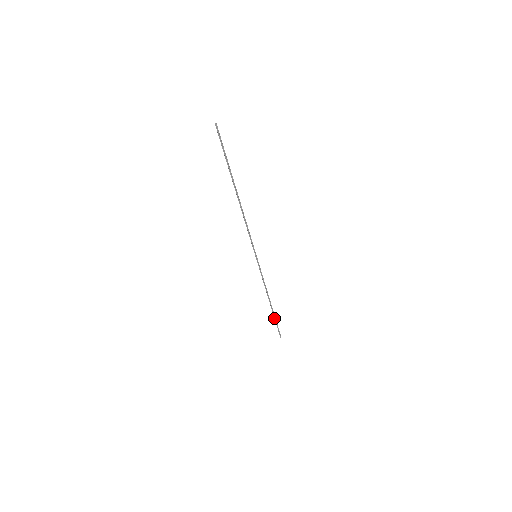
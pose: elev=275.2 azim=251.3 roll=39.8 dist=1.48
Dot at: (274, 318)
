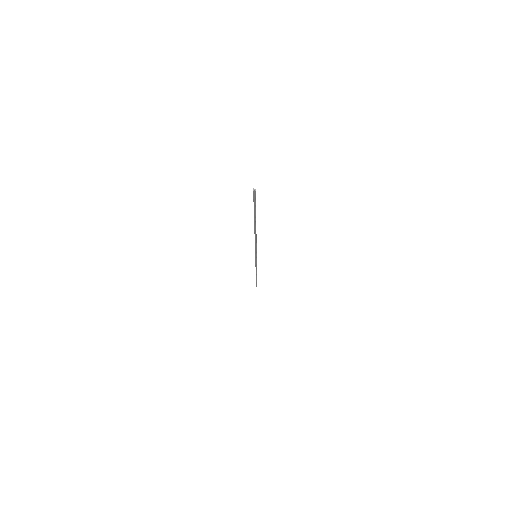
Dot at: (256, 280)
